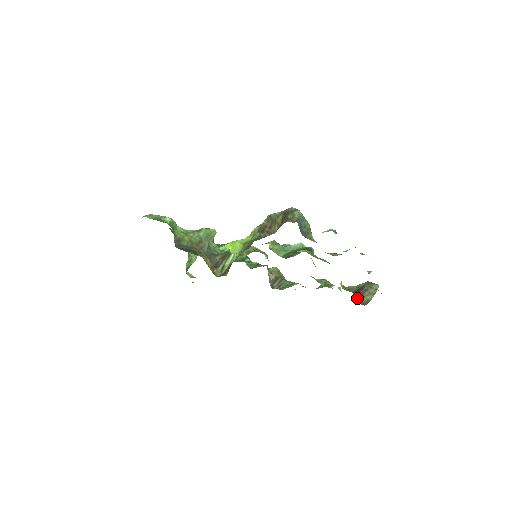
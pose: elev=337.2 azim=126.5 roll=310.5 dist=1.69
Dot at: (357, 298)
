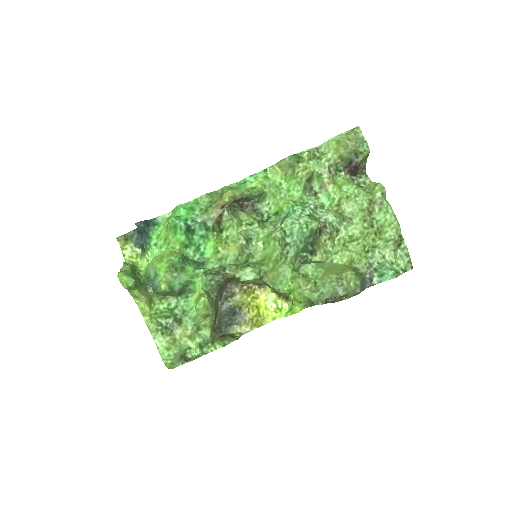
Dot at: (354, 175)
